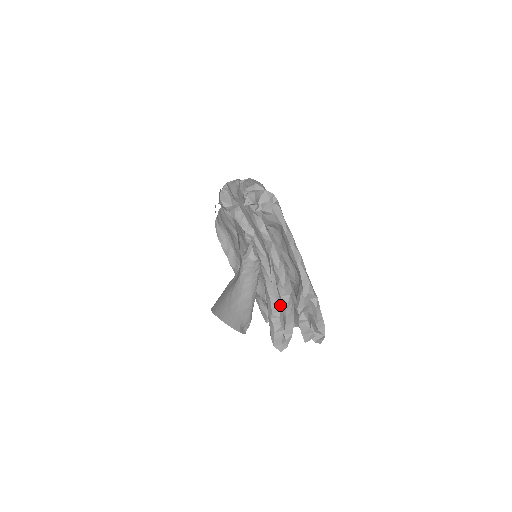
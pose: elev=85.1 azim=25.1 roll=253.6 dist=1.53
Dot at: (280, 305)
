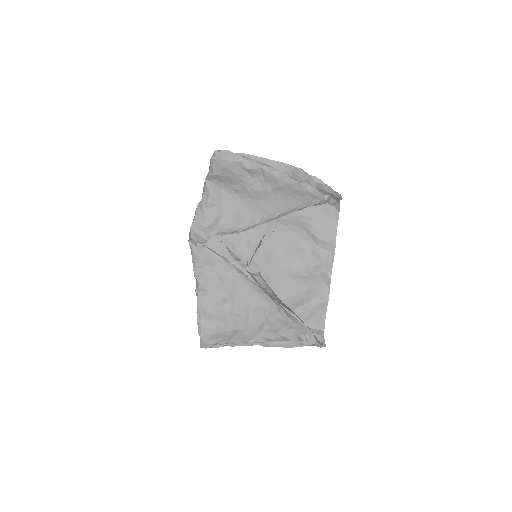
Dot at: (302, 207)
